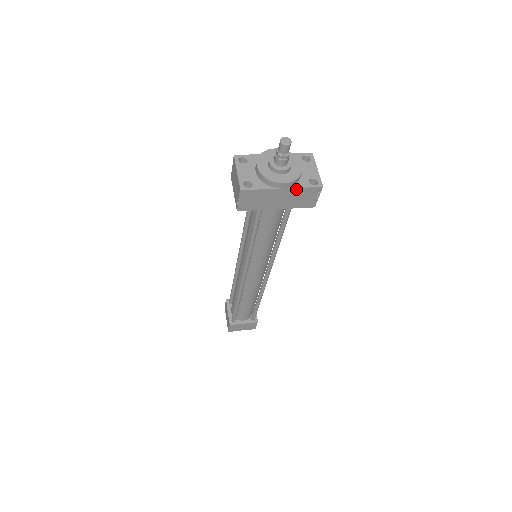
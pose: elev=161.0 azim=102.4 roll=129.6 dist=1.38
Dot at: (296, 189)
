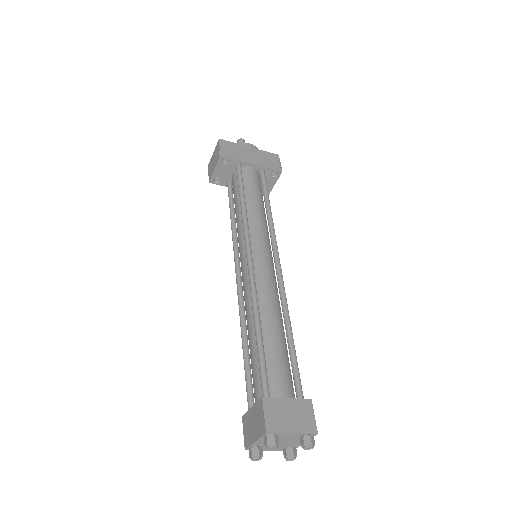
Dot at: (260, 151)
